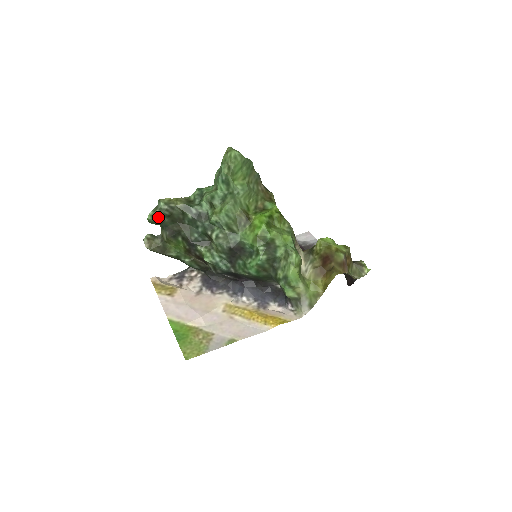
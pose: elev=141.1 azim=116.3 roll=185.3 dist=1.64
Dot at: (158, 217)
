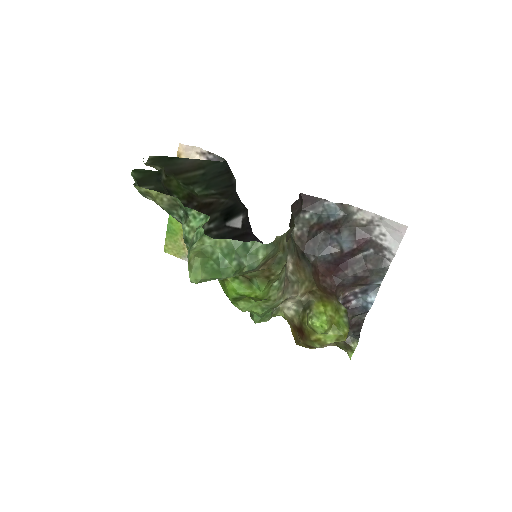
Dot at: (139, 186)
